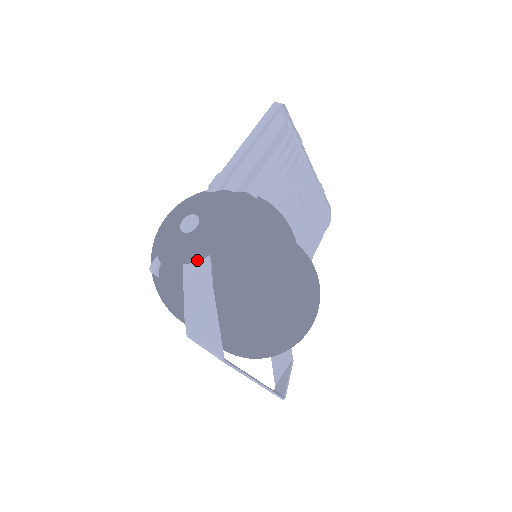
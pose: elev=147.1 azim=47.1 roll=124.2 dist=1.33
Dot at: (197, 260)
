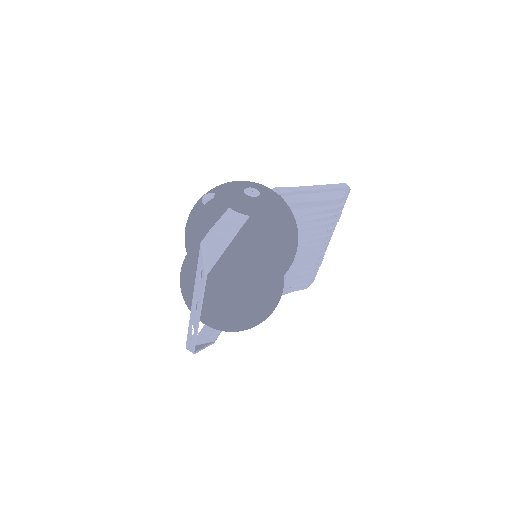
Dot at: (240, 212)
